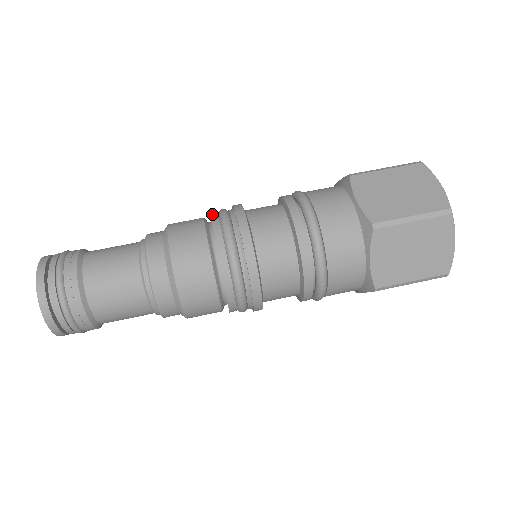
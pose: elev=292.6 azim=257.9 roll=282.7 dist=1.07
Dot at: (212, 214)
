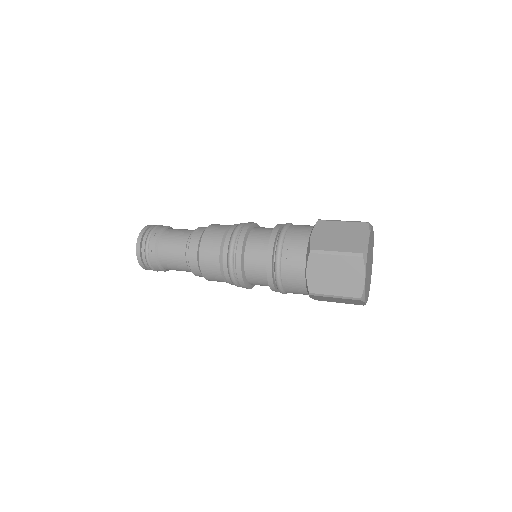
Dot at: (236, 224)
